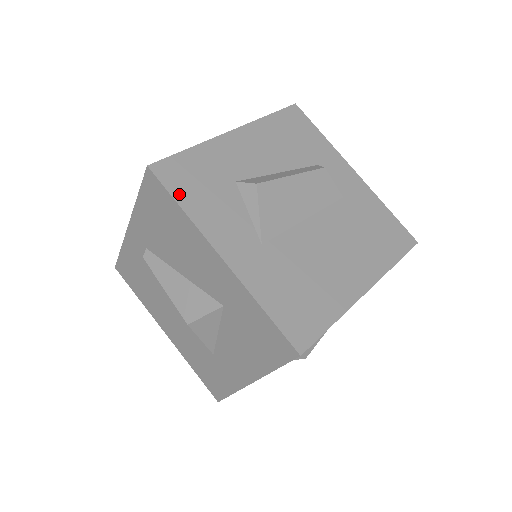
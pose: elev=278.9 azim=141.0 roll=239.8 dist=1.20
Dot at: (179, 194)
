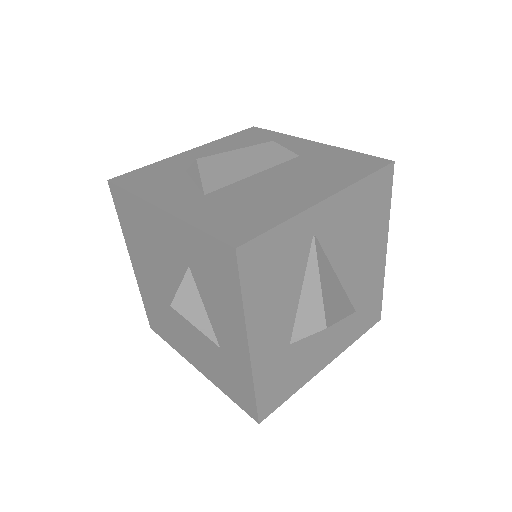
Dot at: (130, 187)
